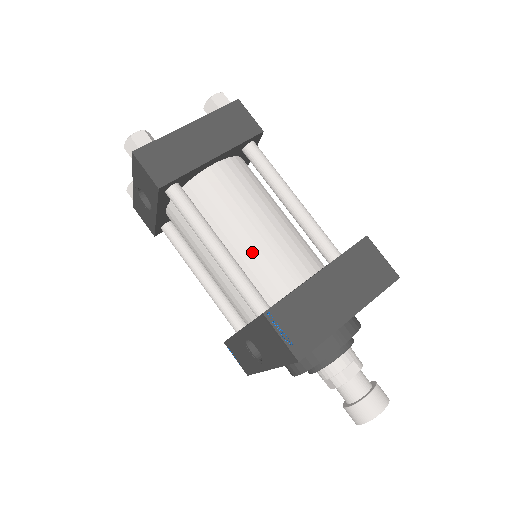
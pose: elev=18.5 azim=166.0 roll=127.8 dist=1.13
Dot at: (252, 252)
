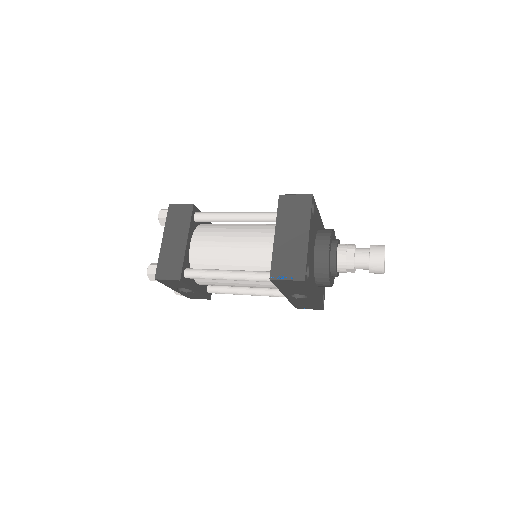
Dot at: (246, 259)
